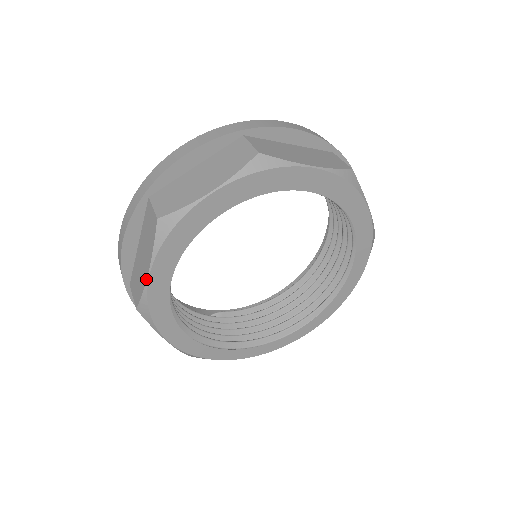
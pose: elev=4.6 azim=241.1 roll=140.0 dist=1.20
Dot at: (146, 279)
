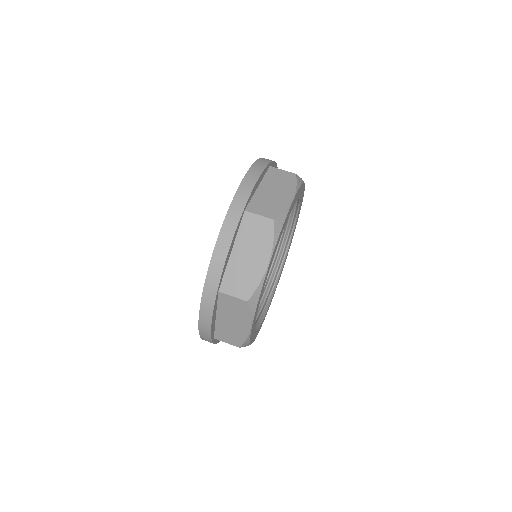
Dot at: (266, 269)
